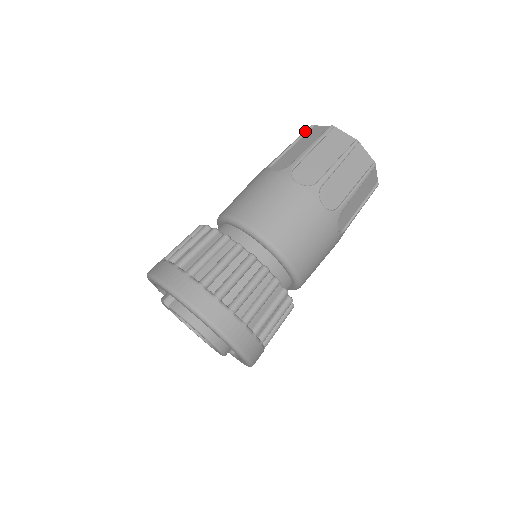
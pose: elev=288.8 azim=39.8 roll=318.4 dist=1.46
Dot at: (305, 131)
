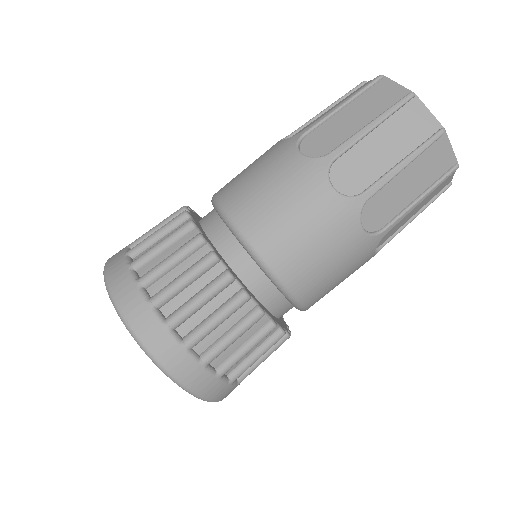
Dot at: (368, 84)
